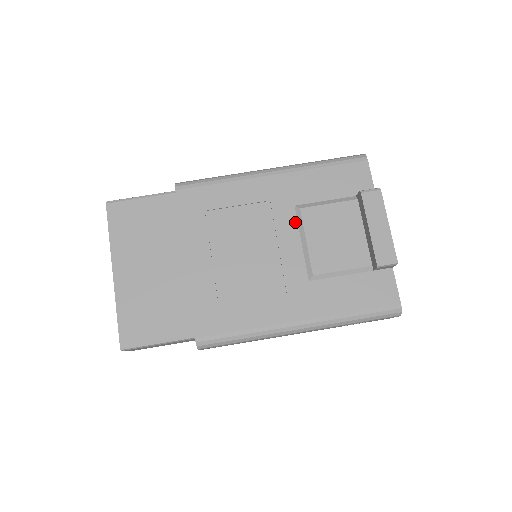
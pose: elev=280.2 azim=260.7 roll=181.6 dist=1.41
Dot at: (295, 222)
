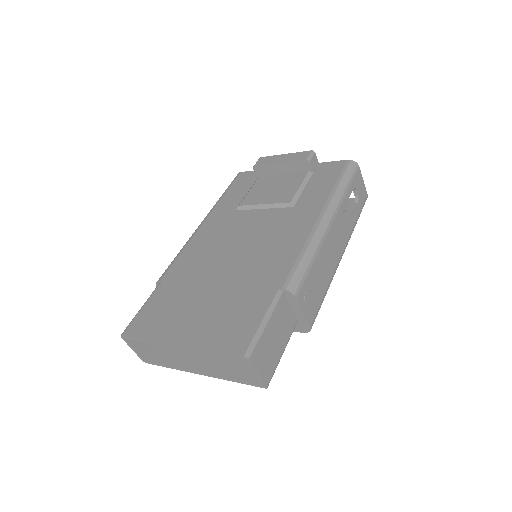
Dot at: (246, 211)
